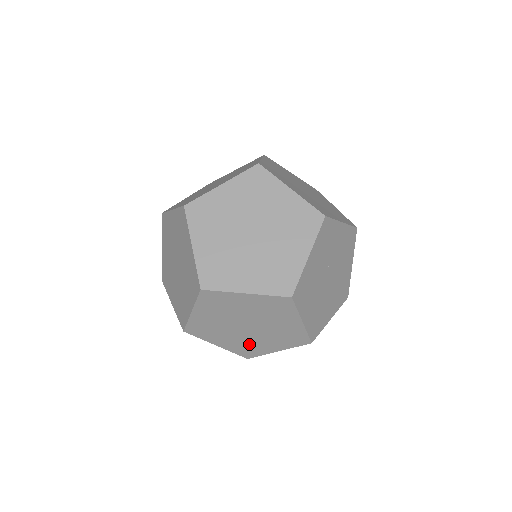
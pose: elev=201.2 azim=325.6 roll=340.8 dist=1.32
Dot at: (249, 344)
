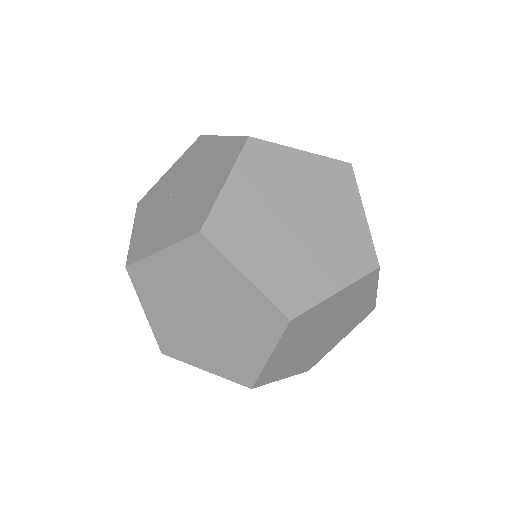
Dot at: occluded
